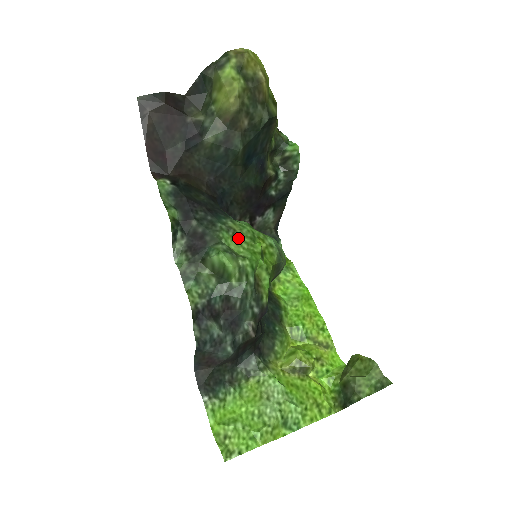
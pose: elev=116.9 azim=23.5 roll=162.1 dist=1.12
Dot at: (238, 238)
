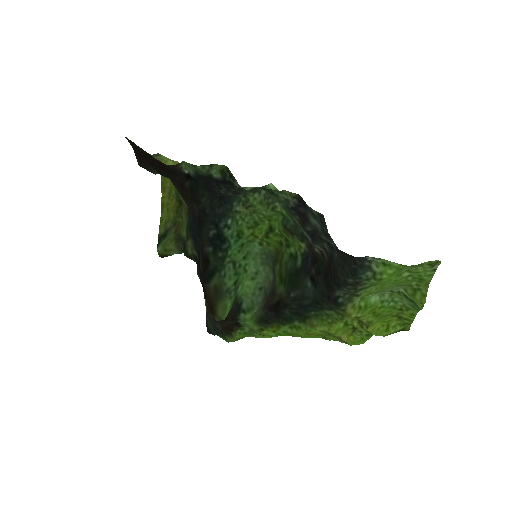
Dot at: (254, 210)
